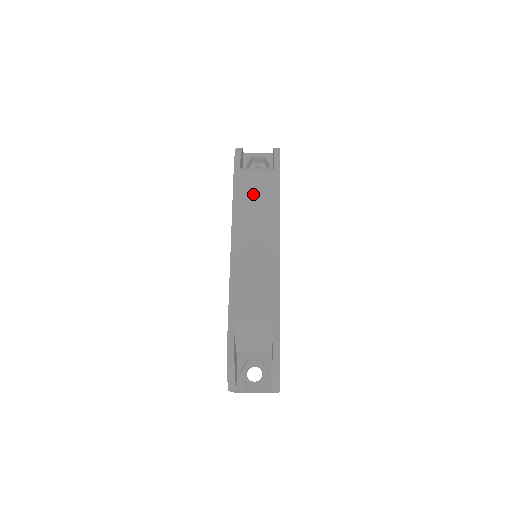
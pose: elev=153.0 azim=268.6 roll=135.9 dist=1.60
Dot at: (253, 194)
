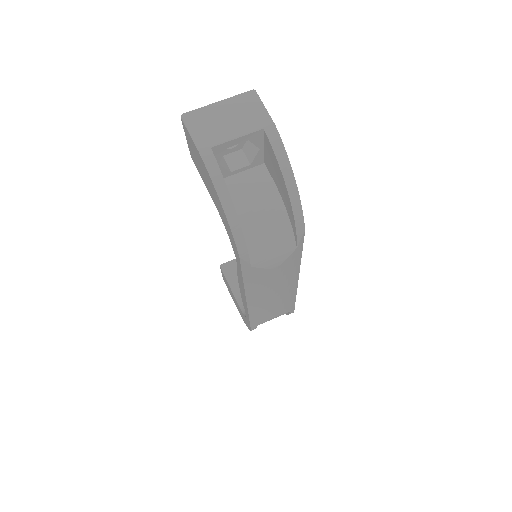
Dot at: (271, 273)
